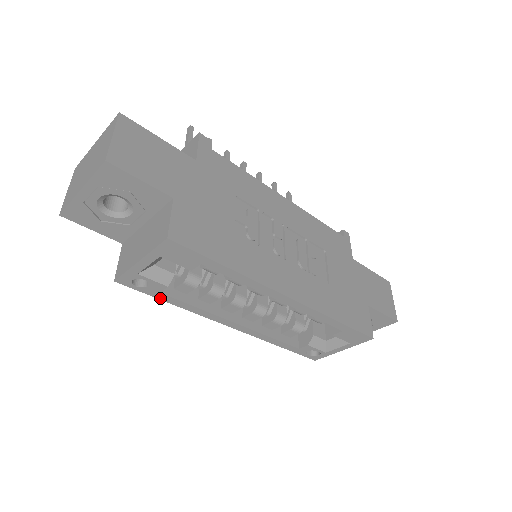
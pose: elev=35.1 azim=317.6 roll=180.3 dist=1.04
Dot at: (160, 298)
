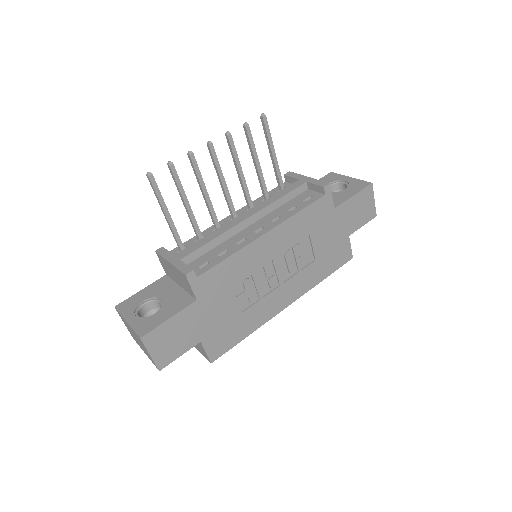
Dot at: occluded
